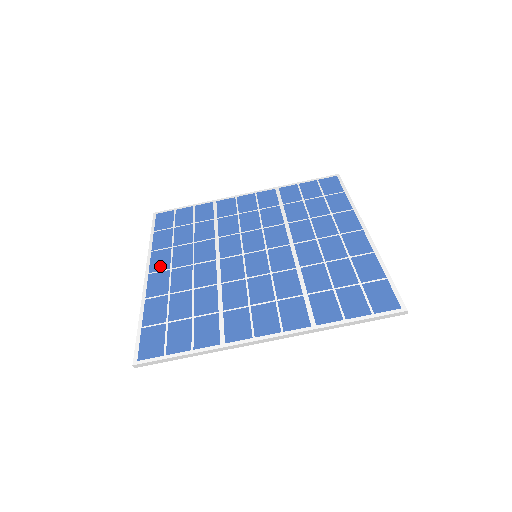
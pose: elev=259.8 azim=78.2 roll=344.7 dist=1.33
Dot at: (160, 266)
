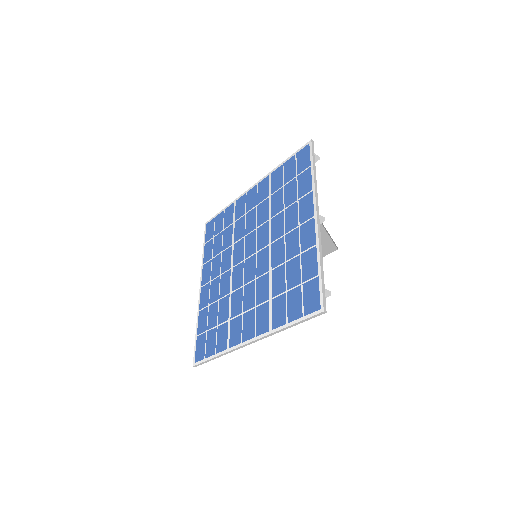
Dot at: (206, 279)
